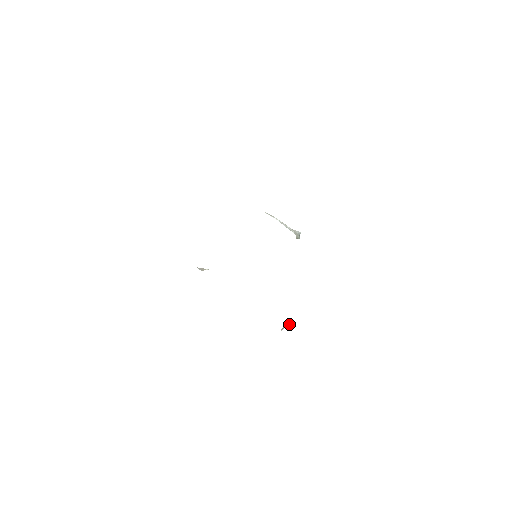
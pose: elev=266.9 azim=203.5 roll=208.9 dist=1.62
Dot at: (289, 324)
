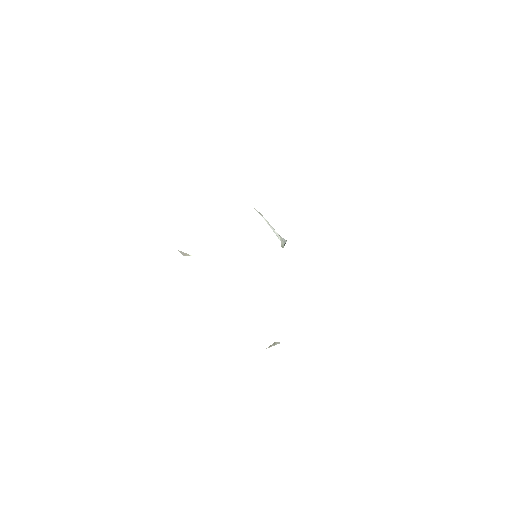
Dot at: (279, 343)
